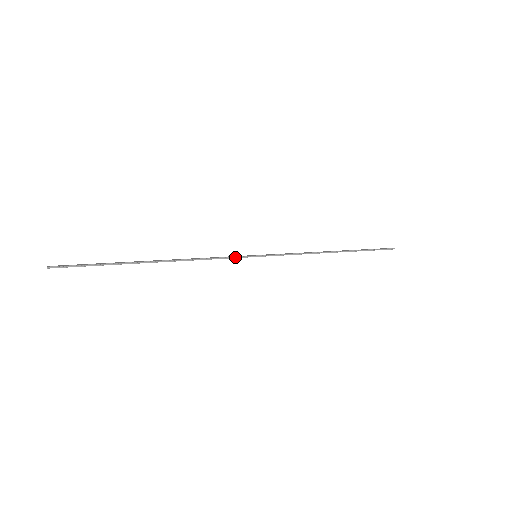
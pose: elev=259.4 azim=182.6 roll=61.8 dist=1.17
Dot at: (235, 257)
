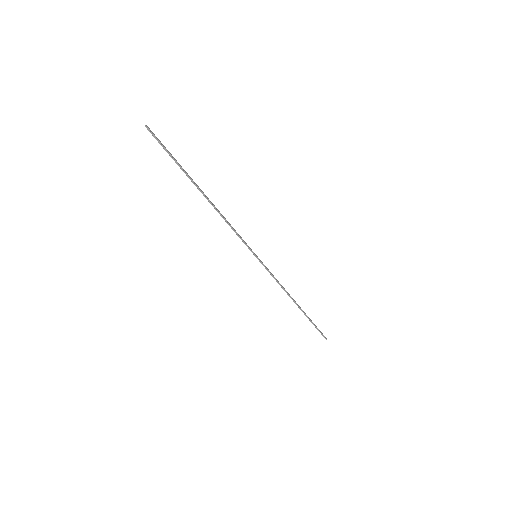
Dot at: (245, 243)
